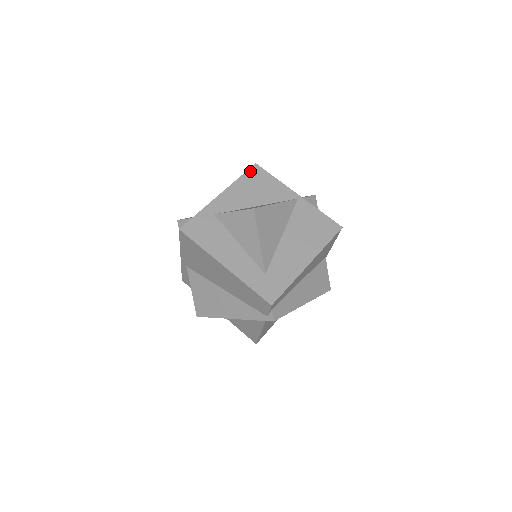
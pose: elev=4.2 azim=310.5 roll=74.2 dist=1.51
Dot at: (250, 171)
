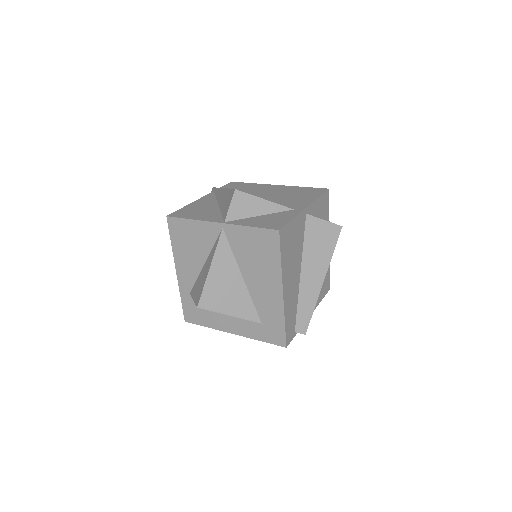
Dot at: (171, 229)
